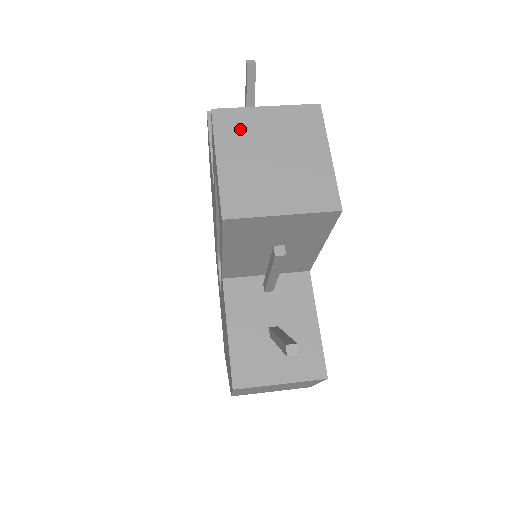
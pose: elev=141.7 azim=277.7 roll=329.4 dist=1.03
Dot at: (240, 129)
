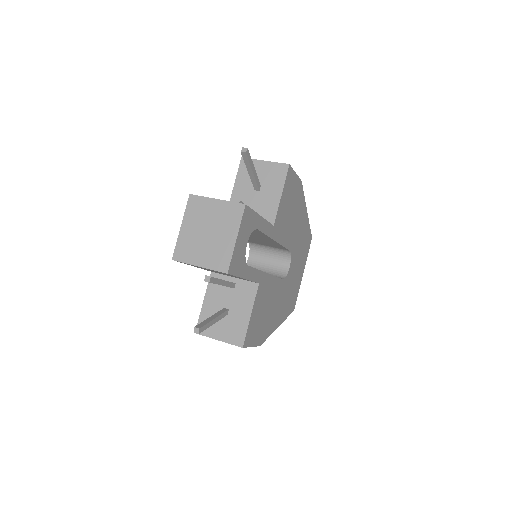
Dot at: (198, 210)
